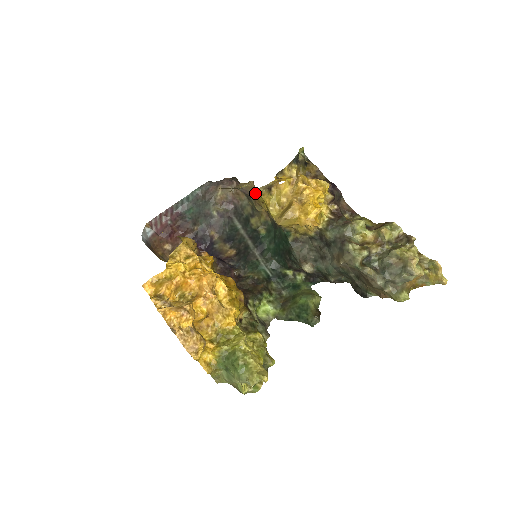
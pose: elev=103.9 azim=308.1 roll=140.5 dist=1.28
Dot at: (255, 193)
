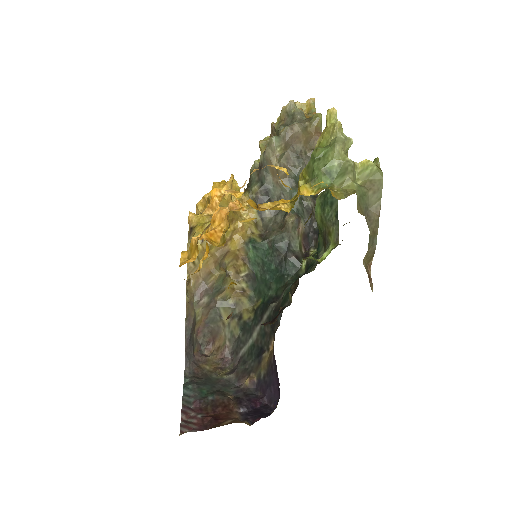
Dot at: (200, 269)
